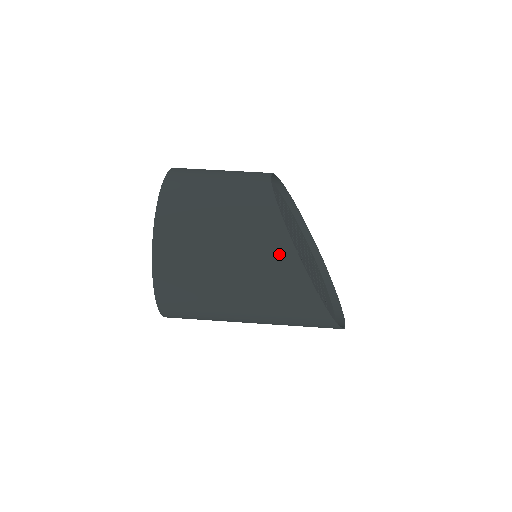
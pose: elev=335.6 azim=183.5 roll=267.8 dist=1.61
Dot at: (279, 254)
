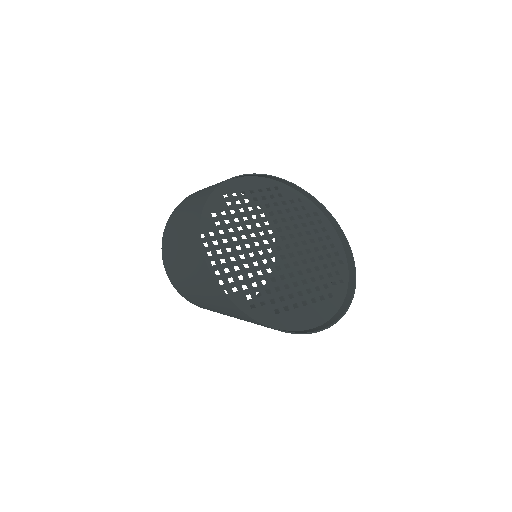
Dot at: (194, 233)
